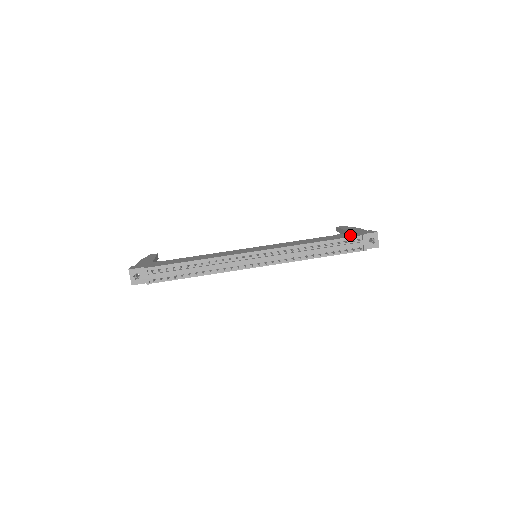
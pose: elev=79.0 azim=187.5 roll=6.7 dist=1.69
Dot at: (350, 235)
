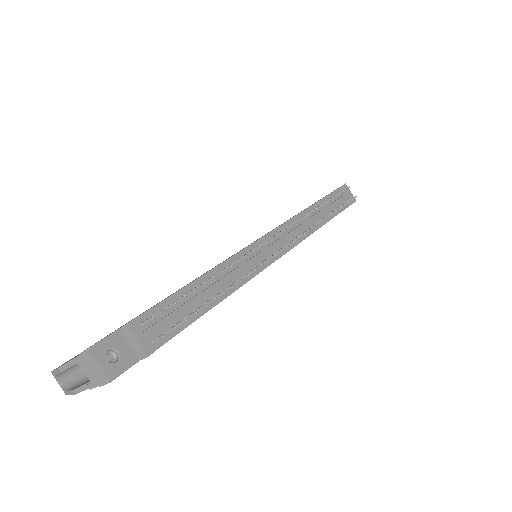
Dot at: occluded
